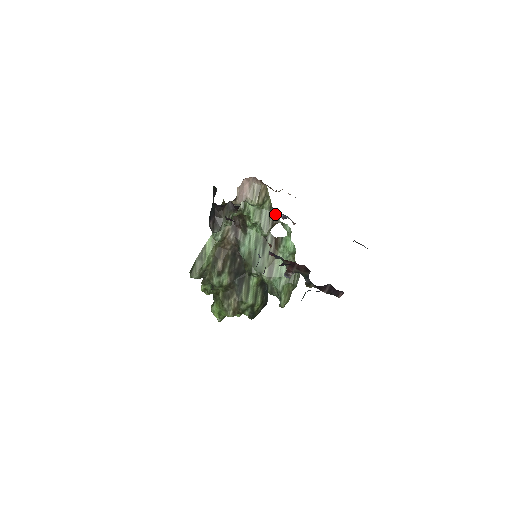
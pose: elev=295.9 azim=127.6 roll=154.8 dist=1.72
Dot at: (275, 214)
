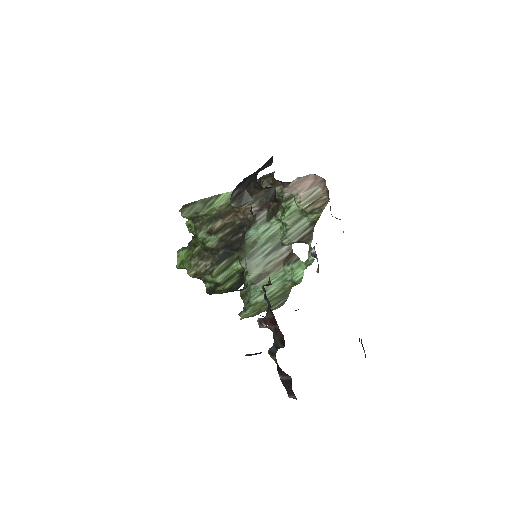
Dot at: (312, 232)
